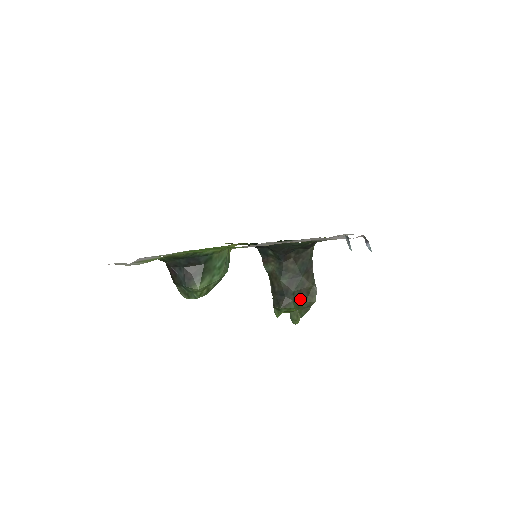
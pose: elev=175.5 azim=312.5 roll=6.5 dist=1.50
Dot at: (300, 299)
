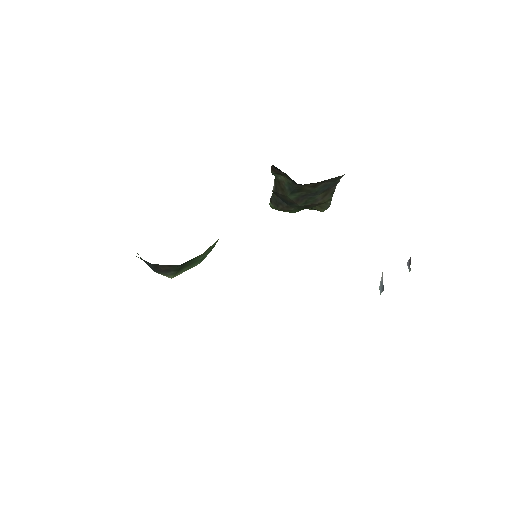
Dot at: (305, 208)
